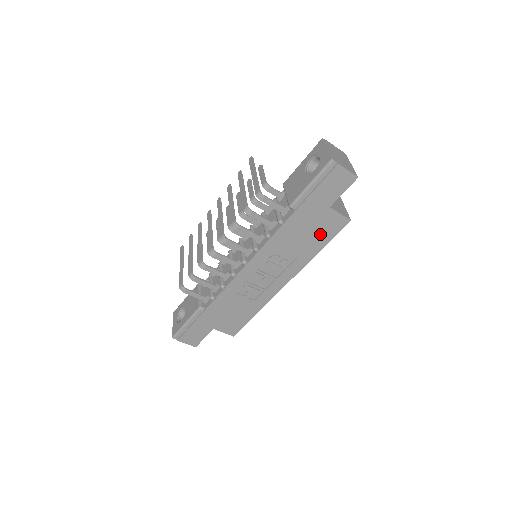
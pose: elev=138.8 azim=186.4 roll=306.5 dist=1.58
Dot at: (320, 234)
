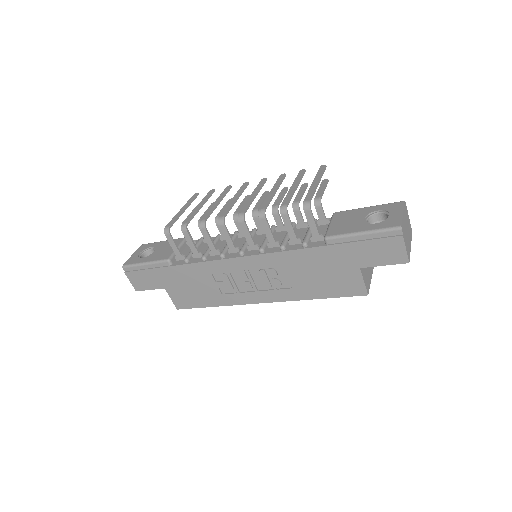
Dot at: (330, 284)
